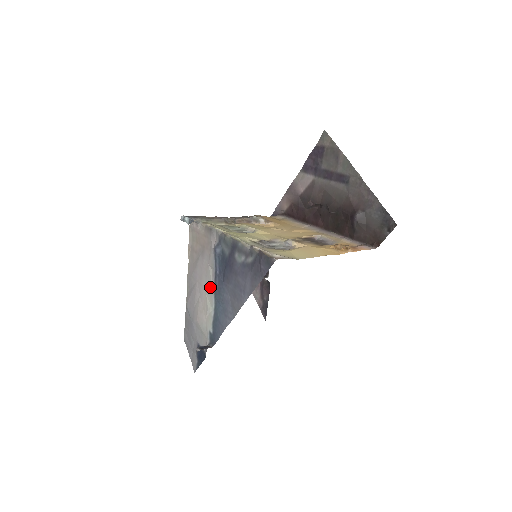
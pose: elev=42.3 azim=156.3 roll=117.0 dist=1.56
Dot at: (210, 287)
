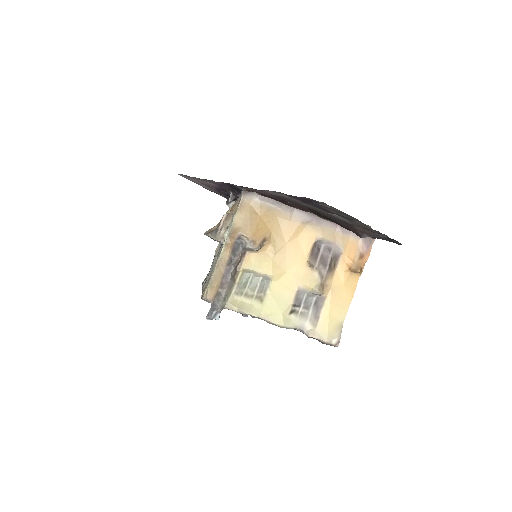
Dot at: occluded
